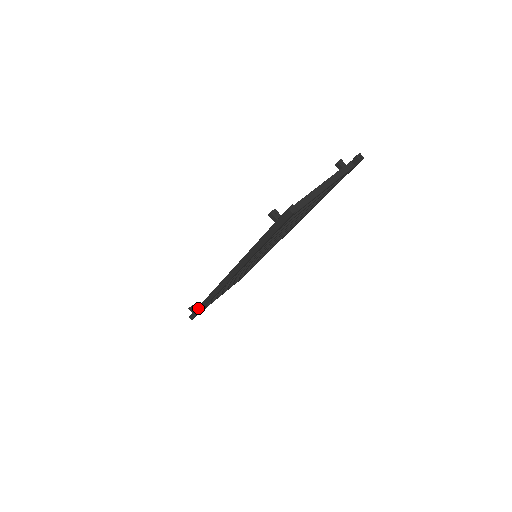
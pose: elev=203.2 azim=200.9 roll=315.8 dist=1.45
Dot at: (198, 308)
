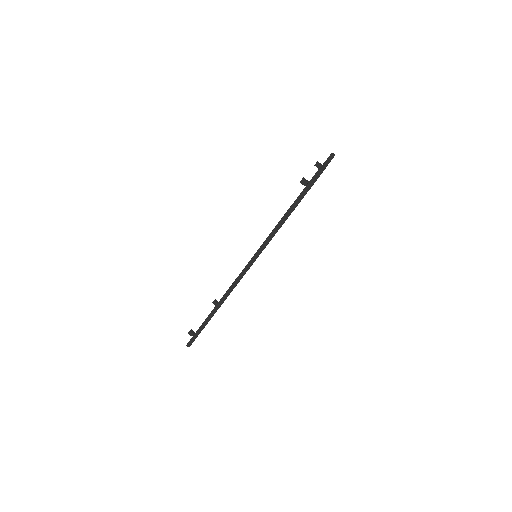
Dot at: (202, 325)
